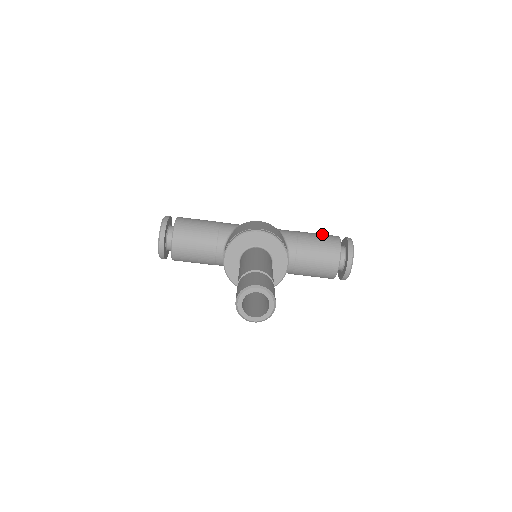
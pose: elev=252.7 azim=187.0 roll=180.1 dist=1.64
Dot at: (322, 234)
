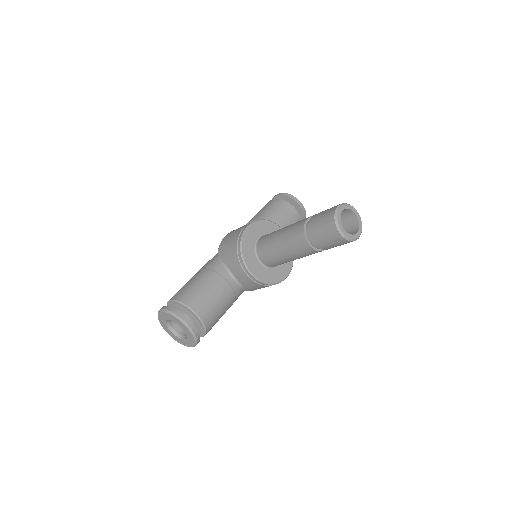
Dot at: (261, 209)
